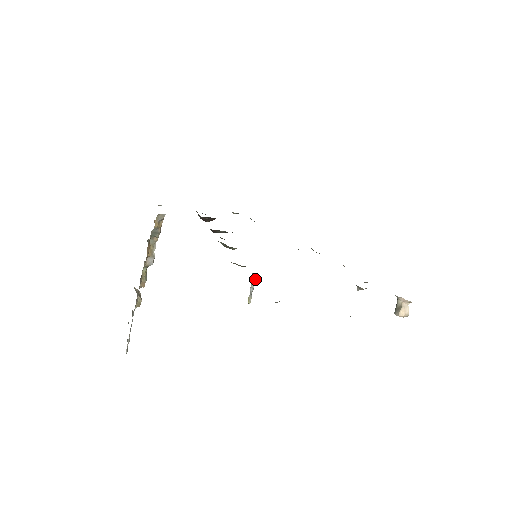
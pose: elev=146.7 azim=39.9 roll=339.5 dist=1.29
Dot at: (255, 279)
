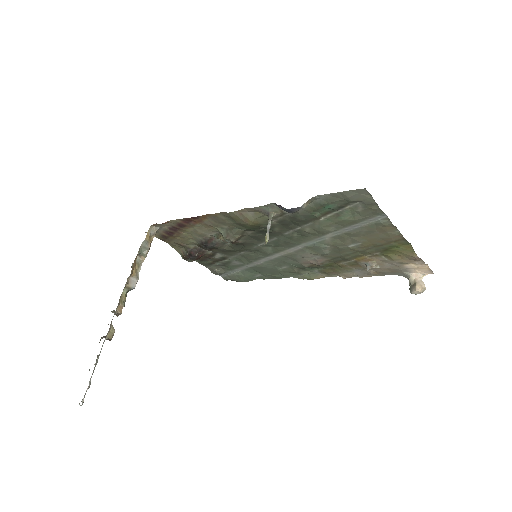
Dot at: (272, 216)
